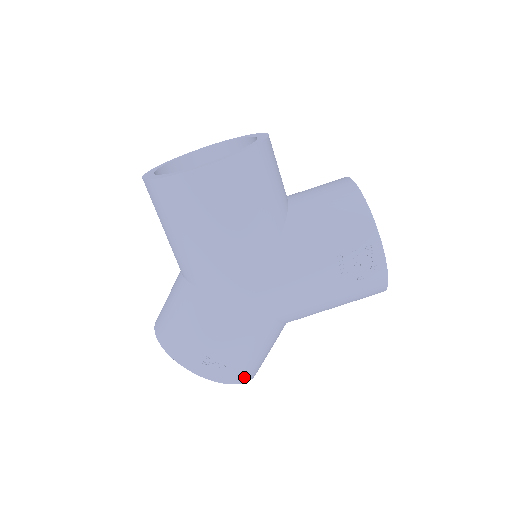
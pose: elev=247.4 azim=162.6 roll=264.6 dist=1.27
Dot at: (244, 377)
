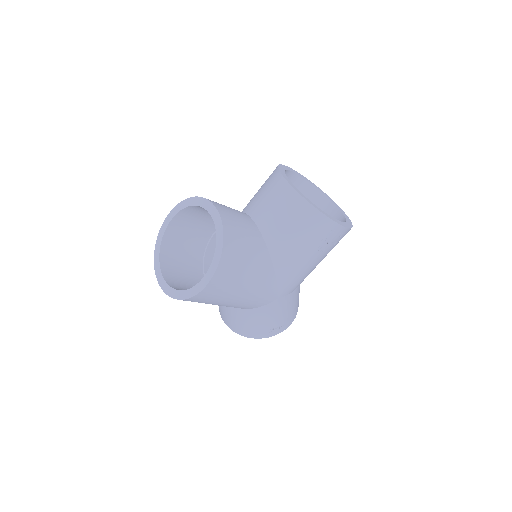
Dot at: (296, 314)
